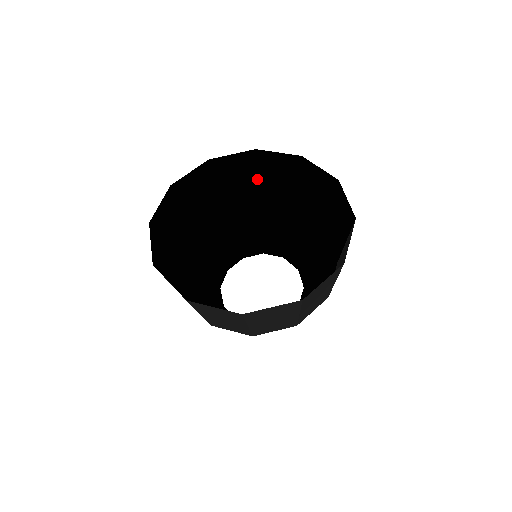
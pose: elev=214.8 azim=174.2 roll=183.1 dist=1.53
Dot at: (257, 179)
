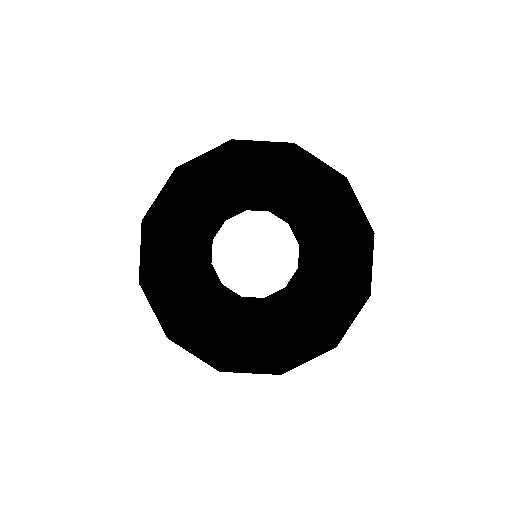
Dot at: (233, 157)
